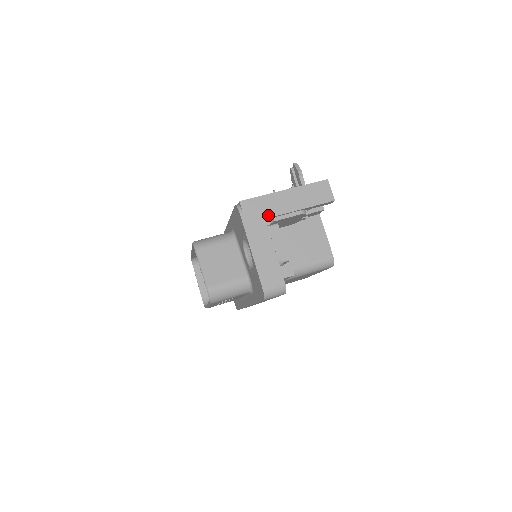
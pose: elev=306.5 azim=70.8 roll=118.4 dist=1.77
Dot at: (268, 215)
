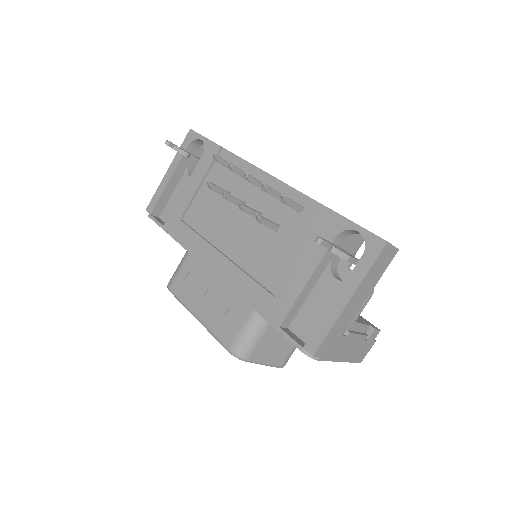
Dot at: (344, 331)
